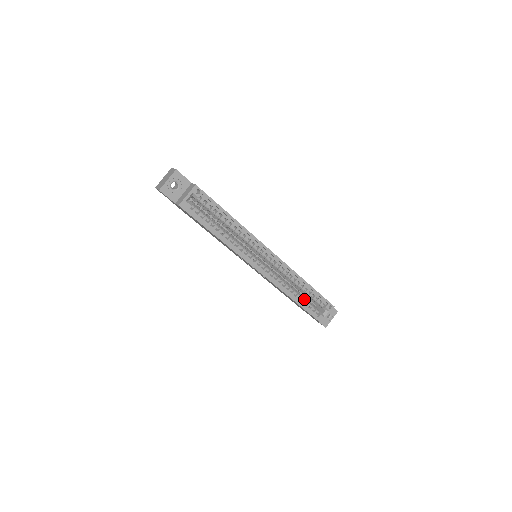
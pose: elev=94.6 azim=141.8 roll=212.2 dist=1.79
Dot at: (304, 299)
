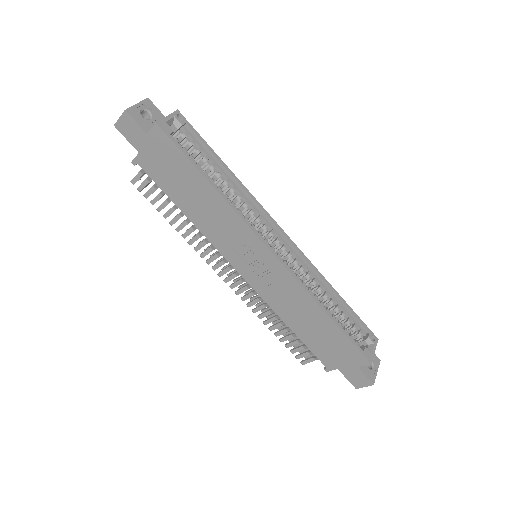
Dot at: occluded
